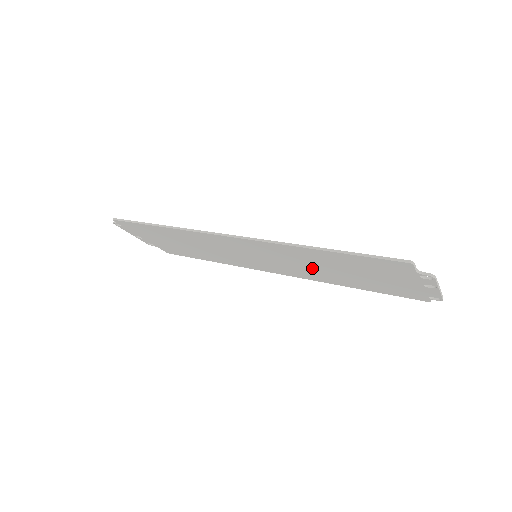
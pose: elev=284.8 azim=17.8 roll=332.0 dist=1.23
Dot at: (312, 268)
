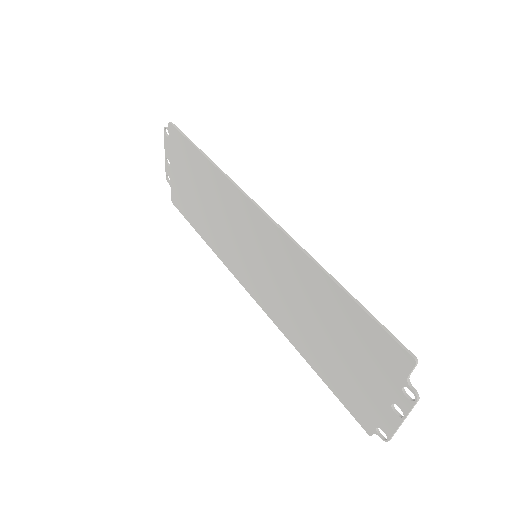
Dot at: (297, 307)
